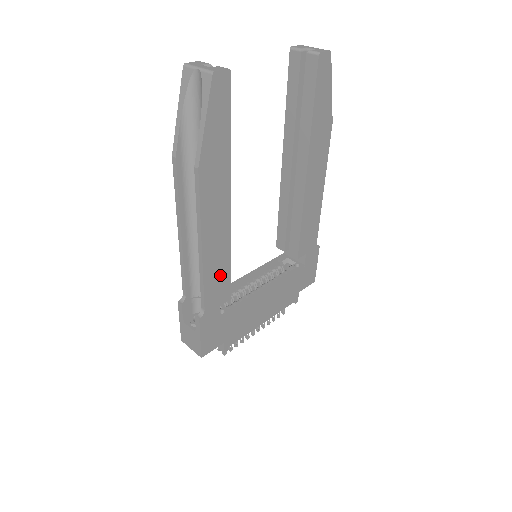
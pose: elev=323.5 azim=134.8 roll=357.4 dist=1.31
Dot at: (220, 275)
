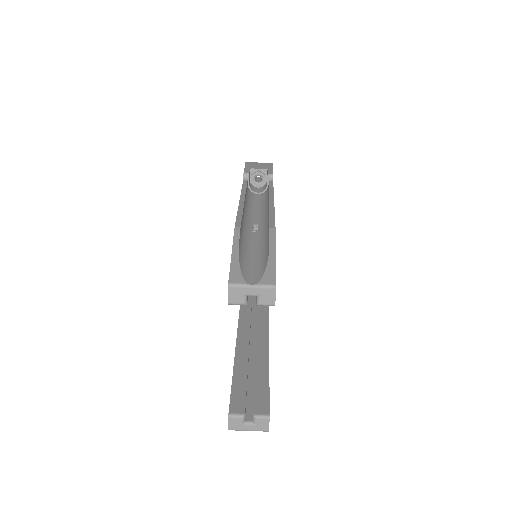
Dot at: occluded
